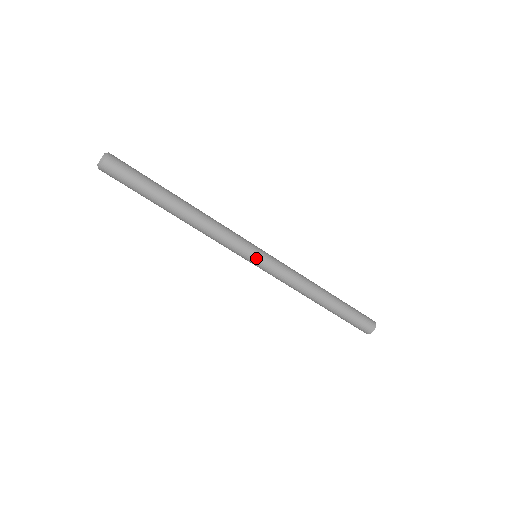
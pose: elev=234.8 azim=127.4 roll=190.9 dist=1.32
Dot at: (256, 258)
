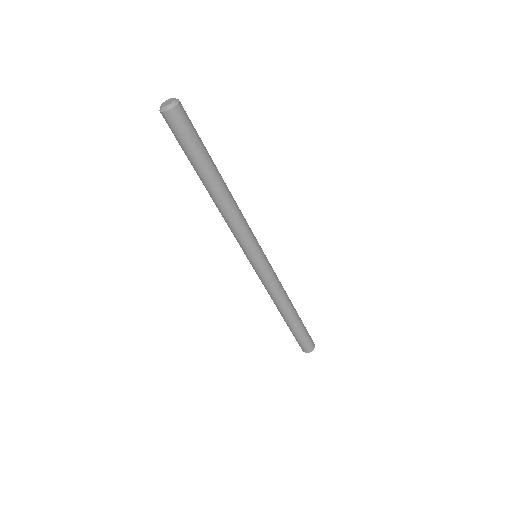
Dot at: (262, 254)
